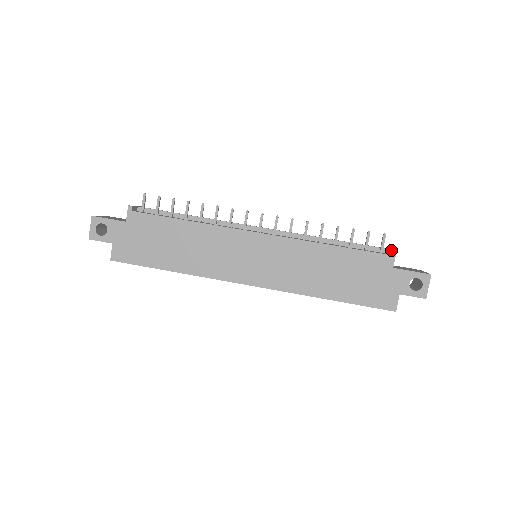
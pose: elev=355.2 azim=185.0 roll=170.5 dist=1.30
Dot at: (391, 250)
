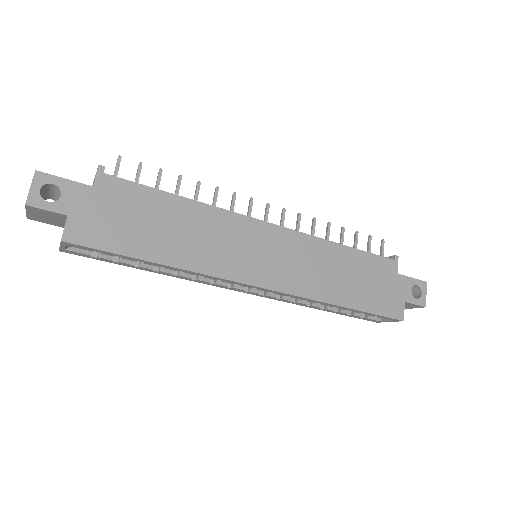
Dot at: (393, 255)
